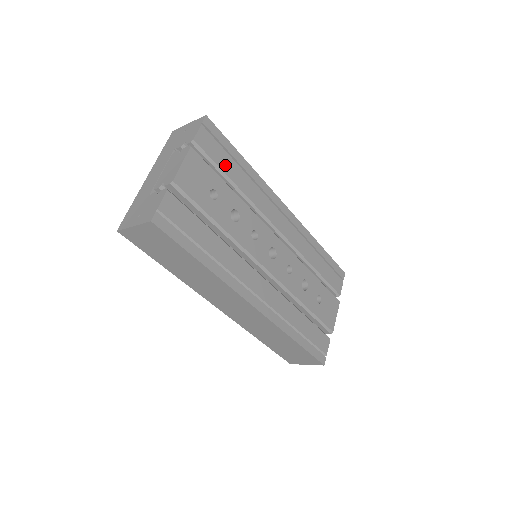
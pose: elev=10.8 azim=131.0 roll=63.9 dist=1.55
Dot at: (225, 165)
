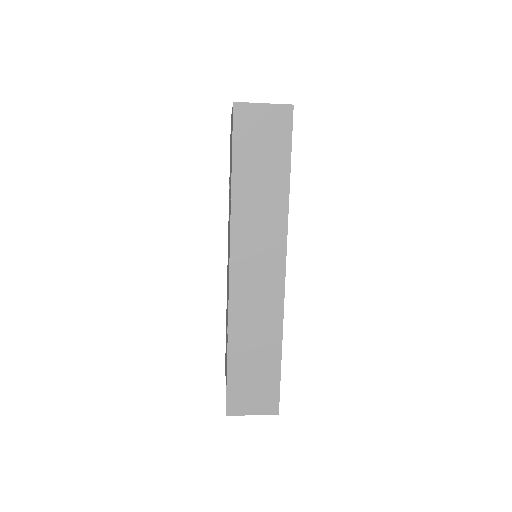
Dot at: occluded
